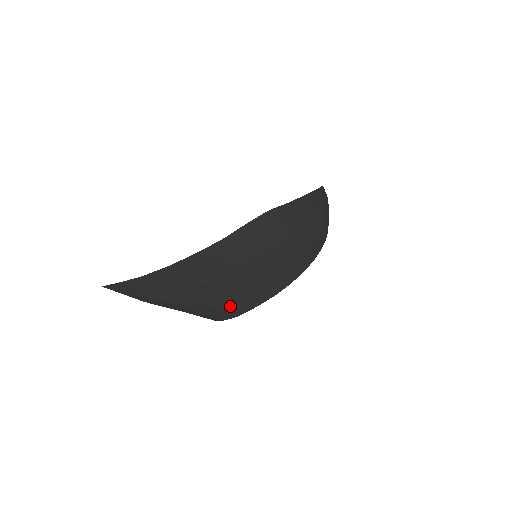
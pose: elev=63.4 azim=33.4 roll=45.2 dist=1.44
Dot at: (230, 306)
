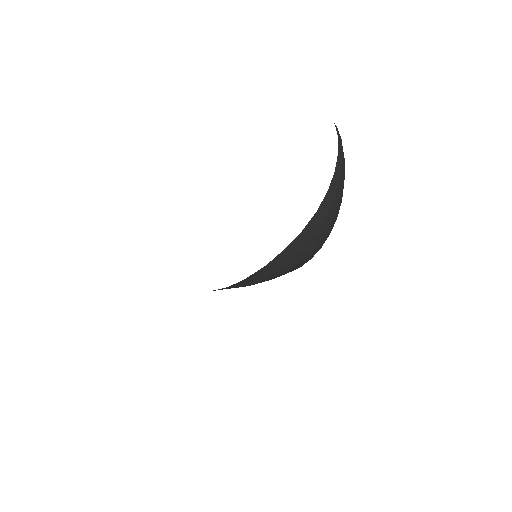
Dot at: occluded
